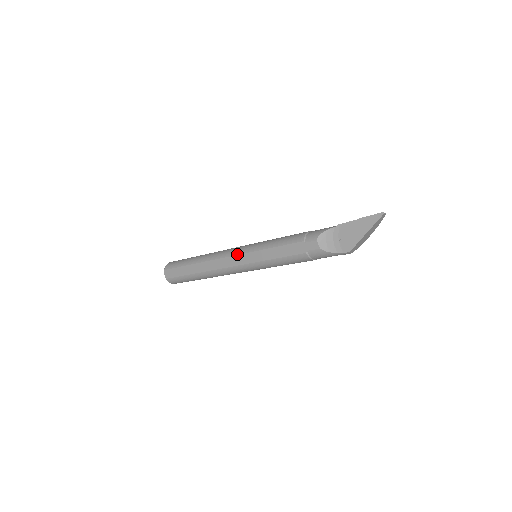
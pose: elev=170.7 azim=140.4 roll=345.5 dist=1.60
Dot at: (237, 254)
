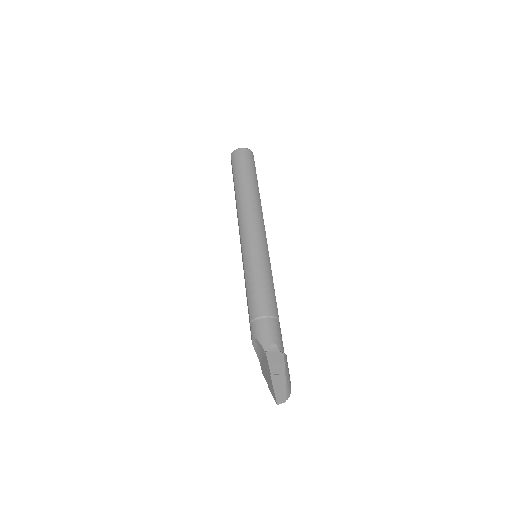
Dot at: (241, 242)
